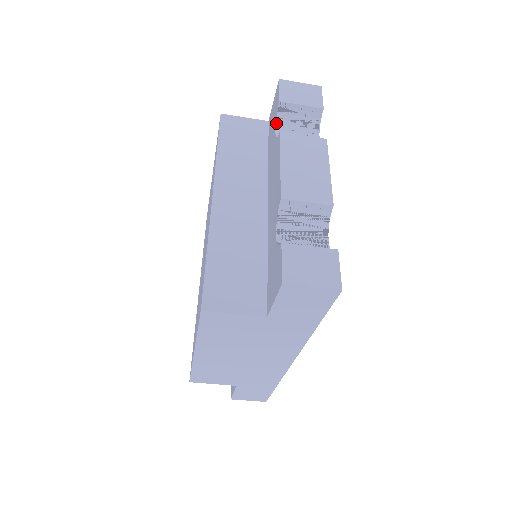
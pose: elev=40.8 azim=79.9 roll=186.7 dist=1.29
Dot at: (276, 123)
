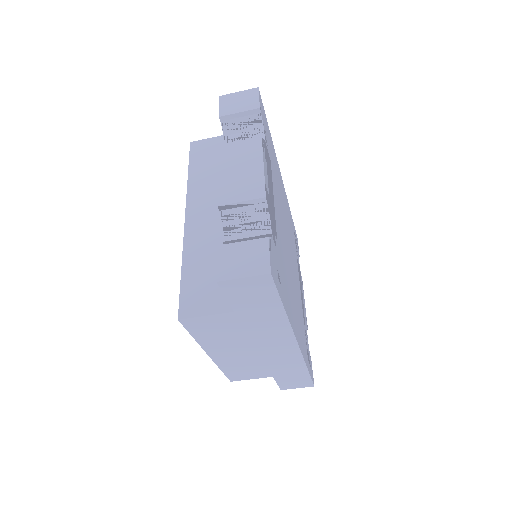
Dot at: (223, 136)
